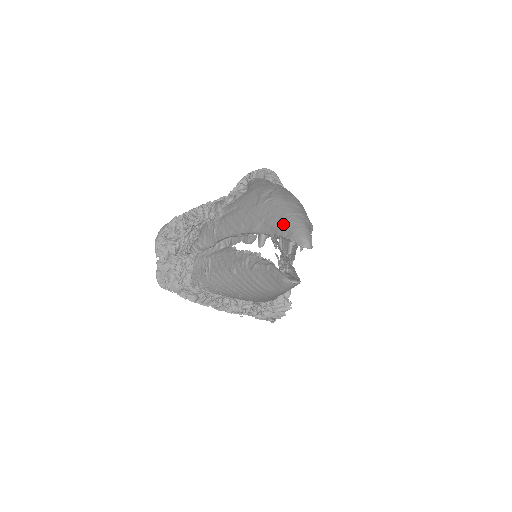
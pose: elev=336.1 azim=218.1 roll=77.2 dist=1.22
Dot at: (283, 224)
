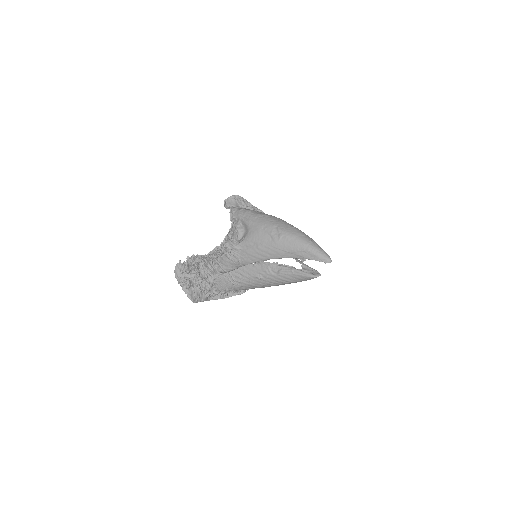
Dot at: (307, 252)
